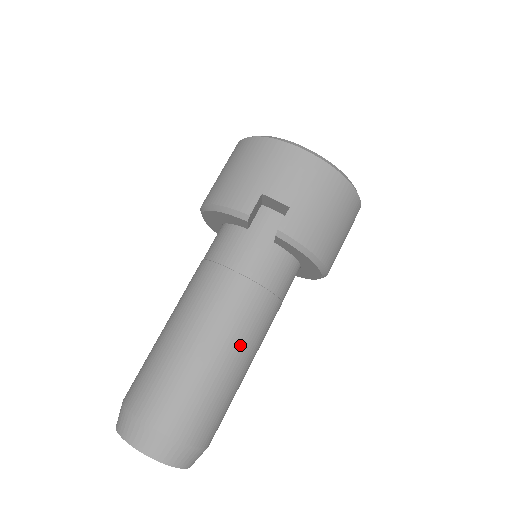
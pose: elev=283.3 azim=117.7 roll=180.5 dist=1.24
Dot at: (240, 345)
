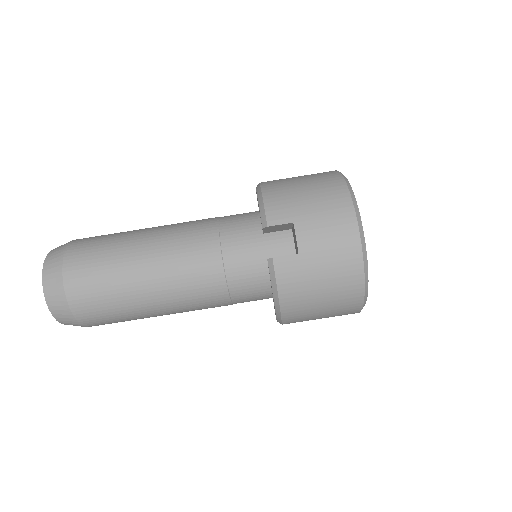
Dot at: (169, 295)
